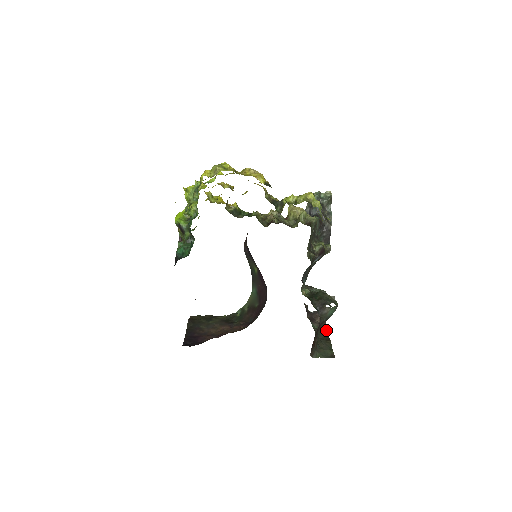
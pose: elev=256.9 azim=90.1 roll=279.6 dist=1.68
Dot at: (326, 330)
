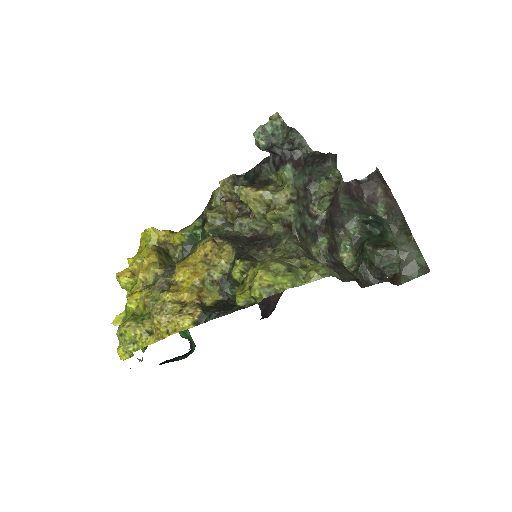
Dot at: (398, 210)
